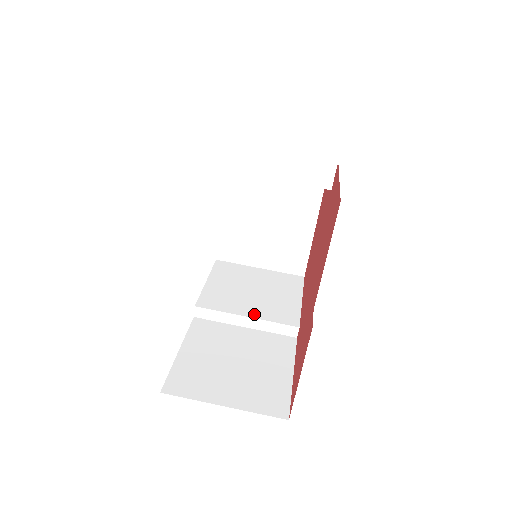
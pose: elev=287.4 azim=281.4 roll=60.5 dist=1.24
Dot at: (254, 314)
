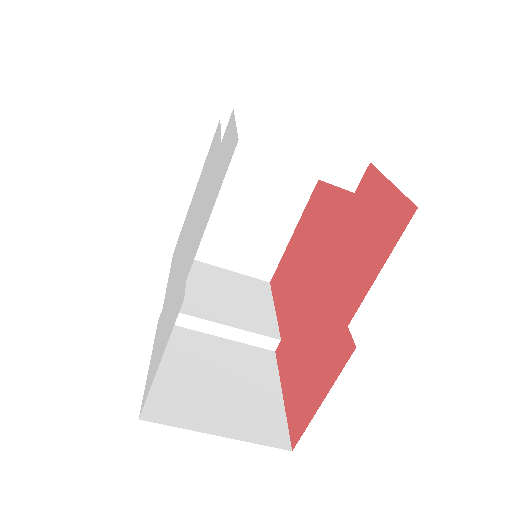
Dot at: (231, 322)
